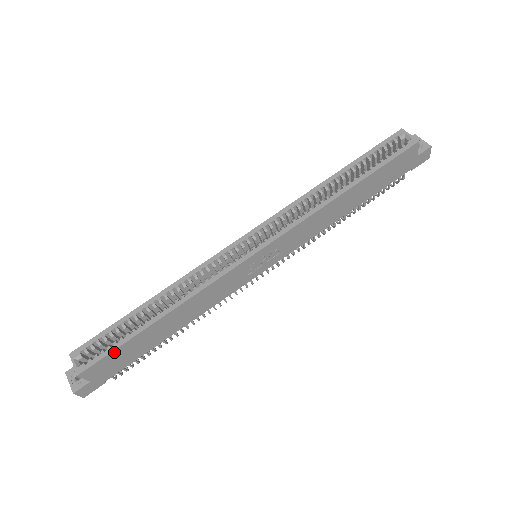
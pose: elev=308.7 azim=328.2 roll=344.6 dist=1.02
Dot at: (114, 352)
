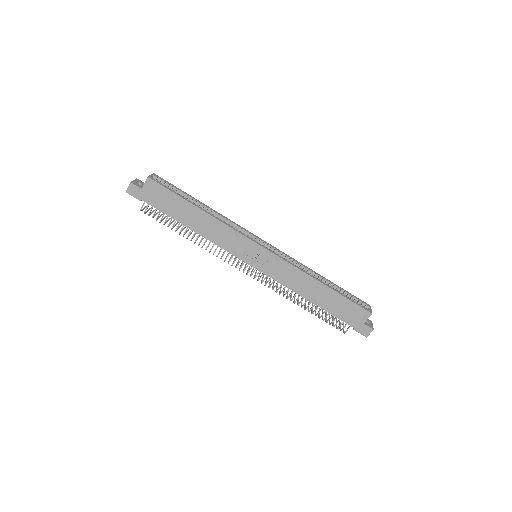
Dot at: (169, 192)
